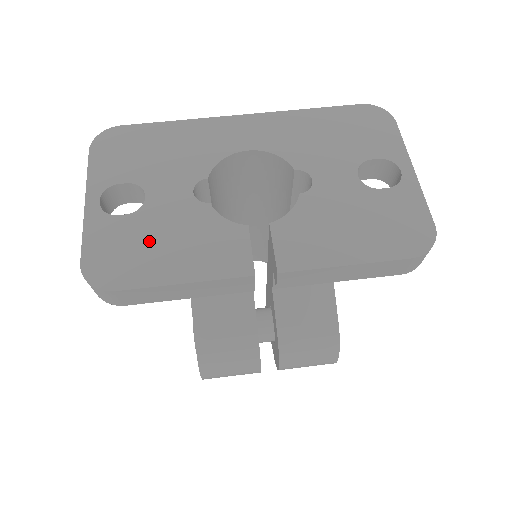
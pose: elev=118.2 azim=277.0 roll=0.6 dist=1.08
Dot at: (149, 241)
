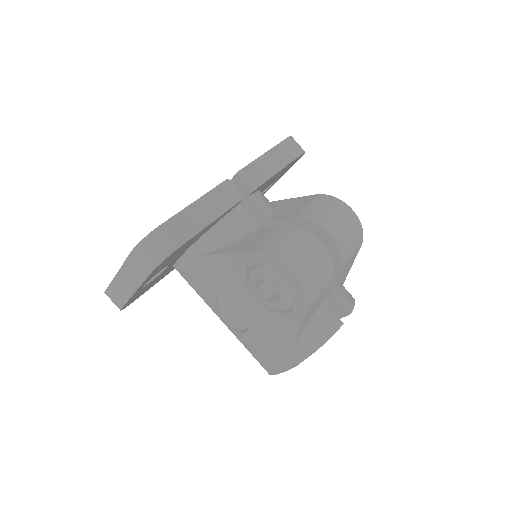
Dot at: occluded
